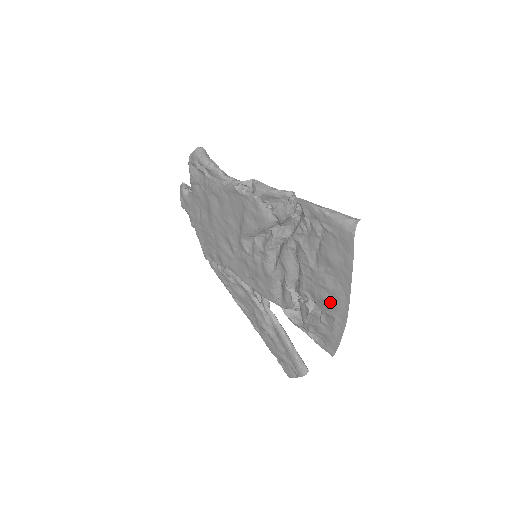
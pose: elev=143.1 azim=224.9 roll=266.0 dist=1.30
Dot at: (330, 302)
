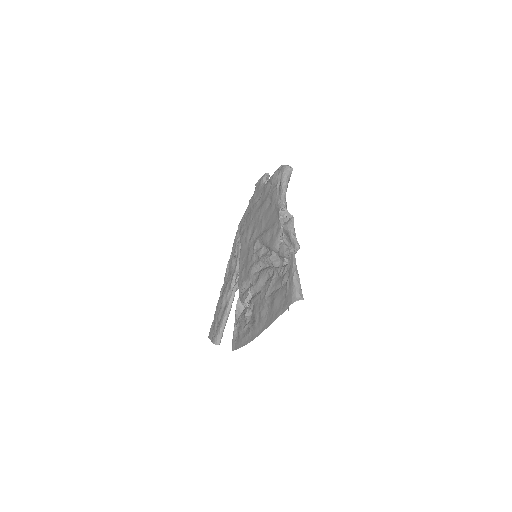
Dot at: (255, 322)
